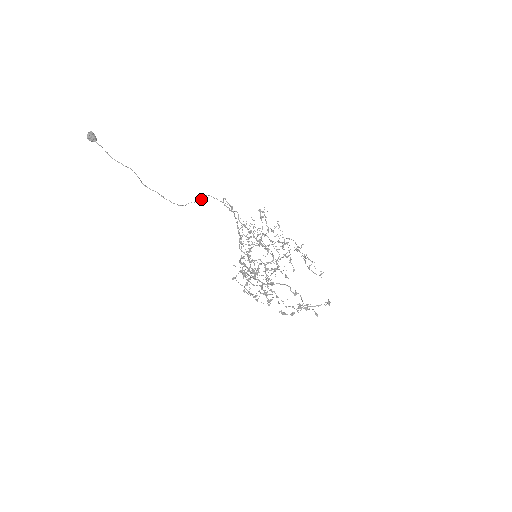
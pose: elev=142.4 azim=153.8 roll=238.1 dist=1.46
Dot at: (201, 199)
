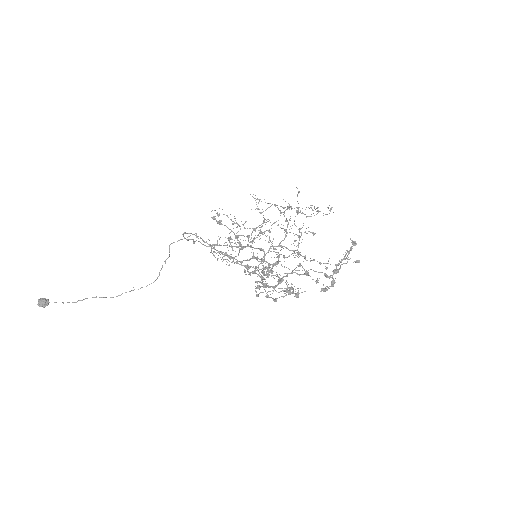
Dot at: occluded
